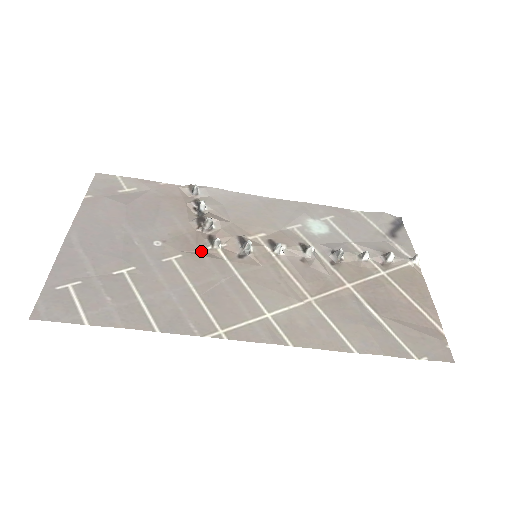
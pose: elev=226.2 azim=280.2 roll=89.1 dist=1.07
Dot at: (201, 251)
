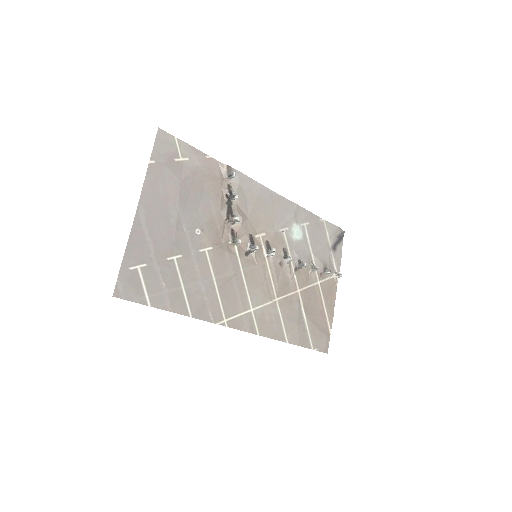
Dot at: (224, 245)
